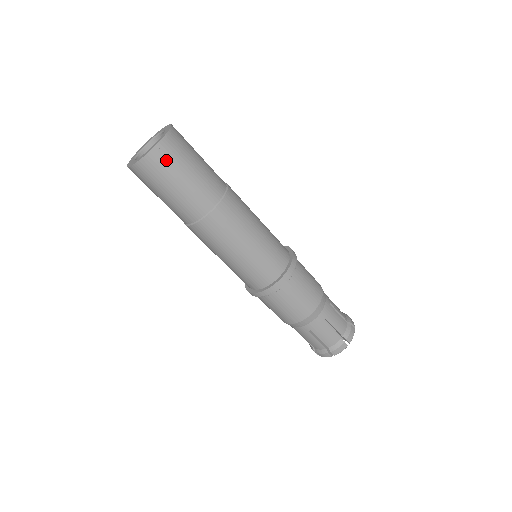
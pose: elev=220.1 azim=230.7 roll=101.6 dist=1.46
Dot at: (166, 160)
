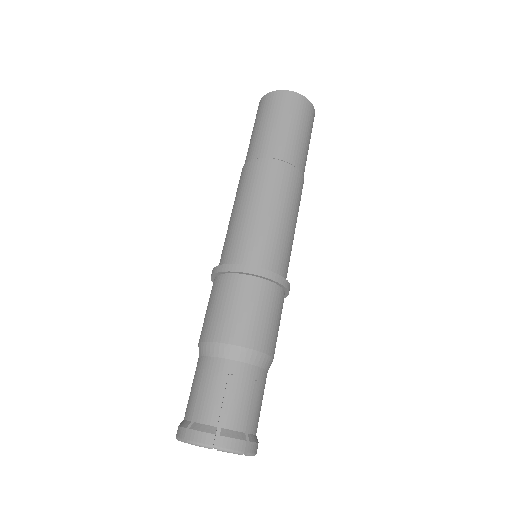
Dot at: (304, 111)
